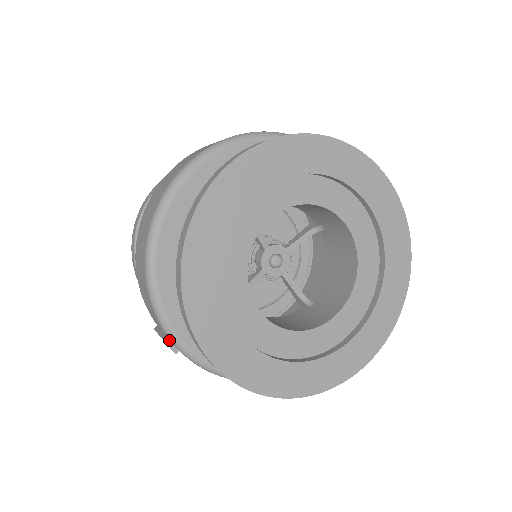
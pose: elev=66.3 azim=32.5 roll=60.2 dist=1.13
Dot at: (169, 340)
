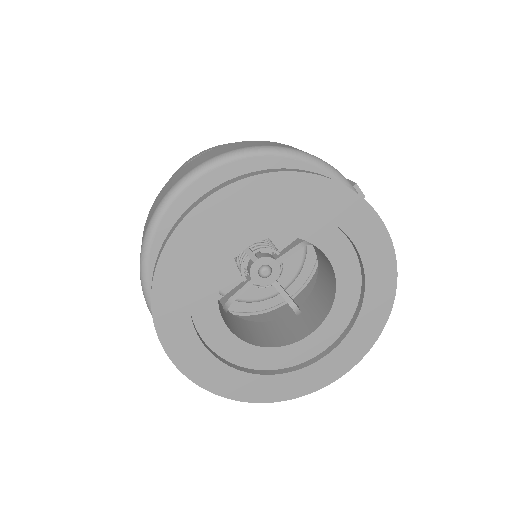
Dot at: occluded
